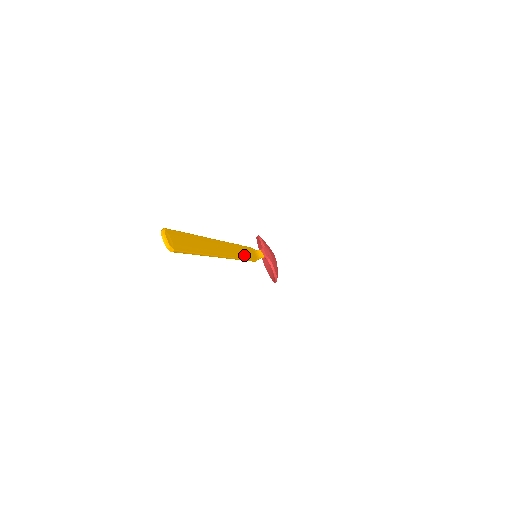
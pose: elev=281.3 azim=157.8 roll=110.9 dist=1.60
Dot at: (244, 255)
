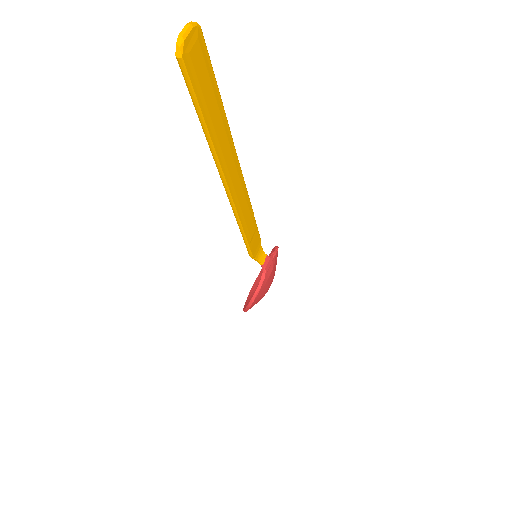
Dot at: (248, 229)
